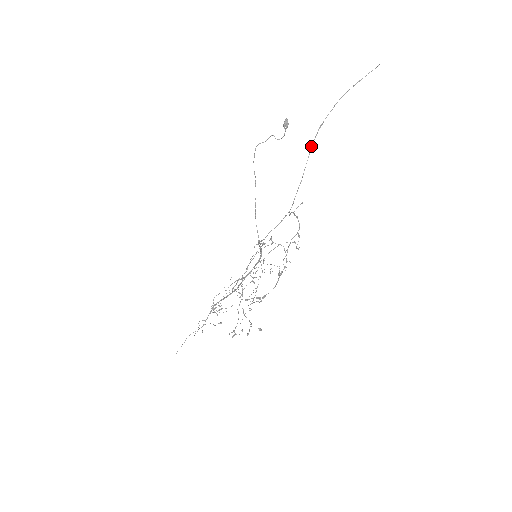
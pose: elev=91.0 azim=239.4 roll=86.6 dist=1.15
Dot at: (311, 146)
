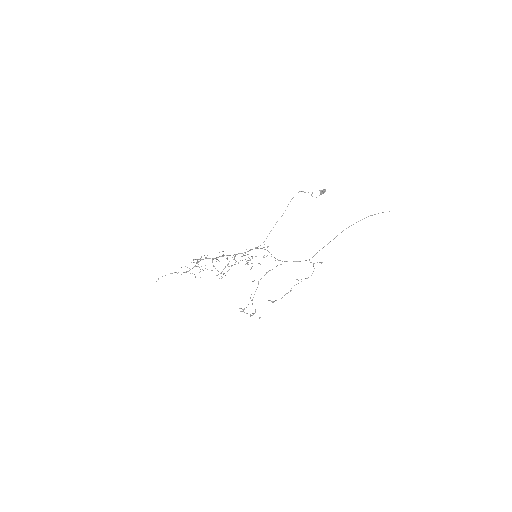
Dot at: (341, 232)
